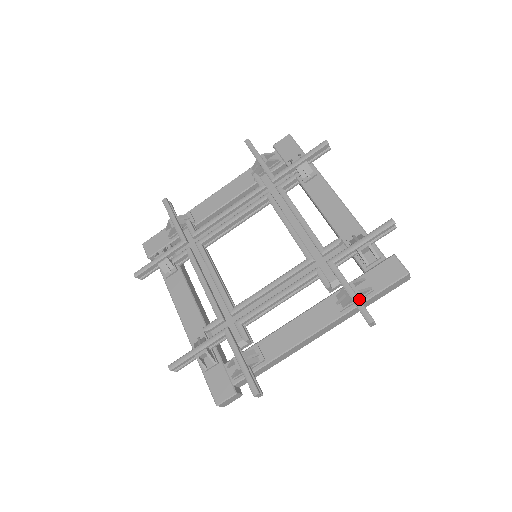
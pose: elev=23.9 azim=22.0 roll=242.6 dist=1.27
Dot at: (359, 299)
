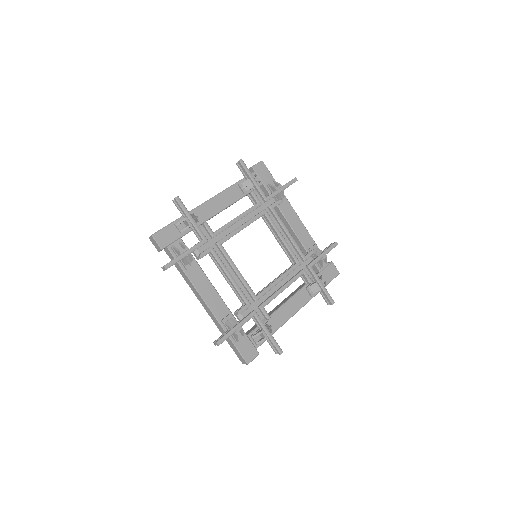
Dot at: occluded
